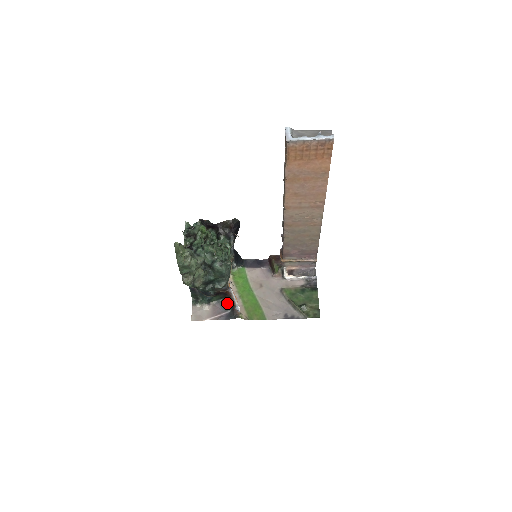
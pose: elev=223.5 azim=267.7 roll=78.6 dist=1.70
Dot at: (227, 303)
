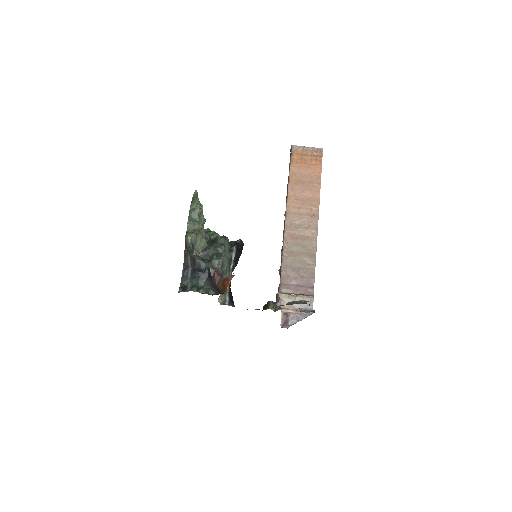
Dot at: occluded
